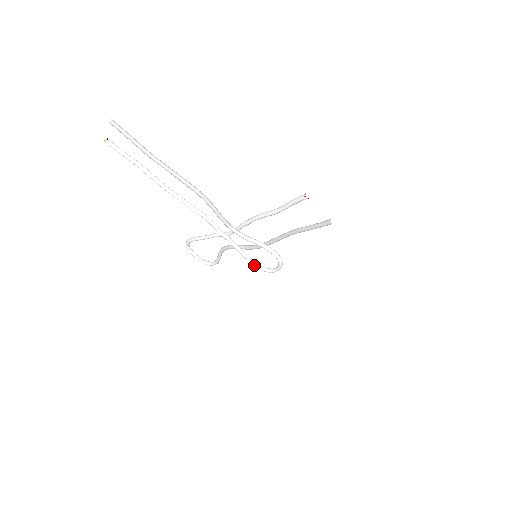
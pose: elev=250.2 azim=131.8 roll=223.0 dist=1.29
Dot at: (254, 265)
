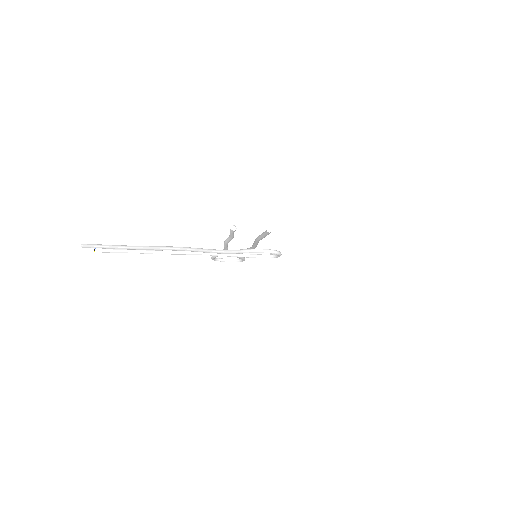
Dot at: occluded
